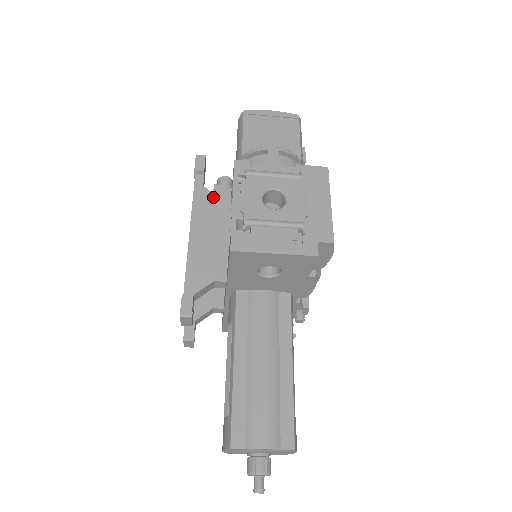
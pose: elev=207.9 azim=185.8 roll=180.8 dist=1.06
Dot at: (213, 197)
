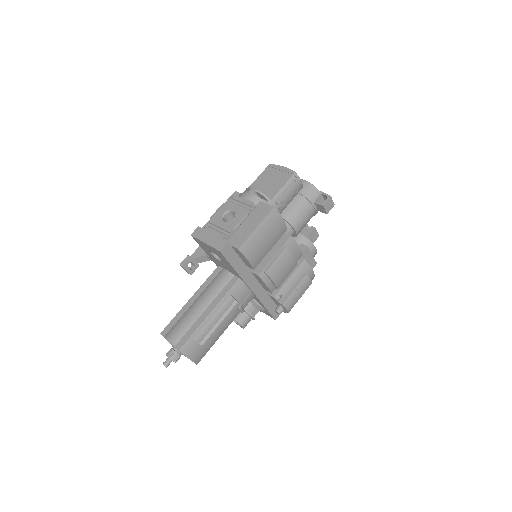
Dot at: occluded
